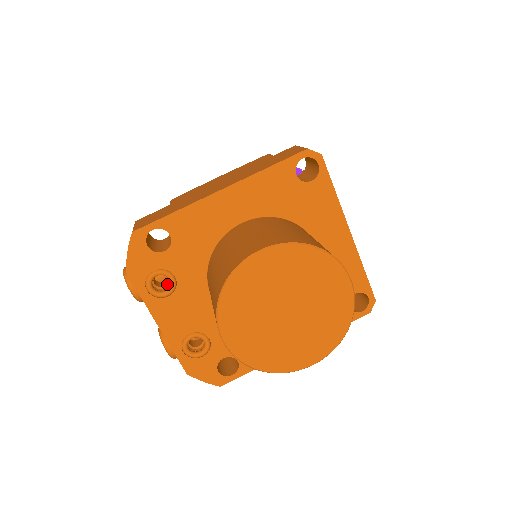
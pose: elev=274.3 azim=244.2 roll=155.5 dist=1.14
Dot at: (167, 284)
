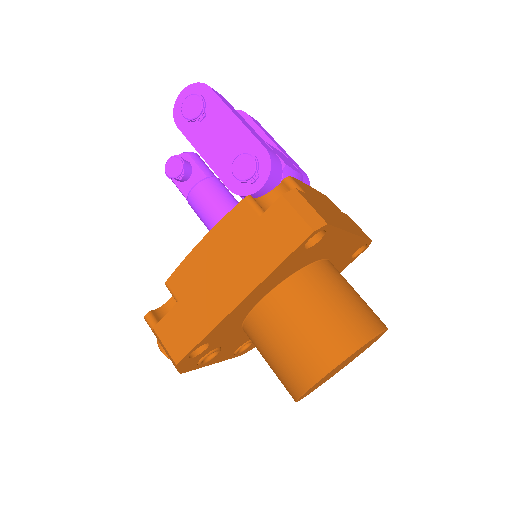
Dot at: occluded
